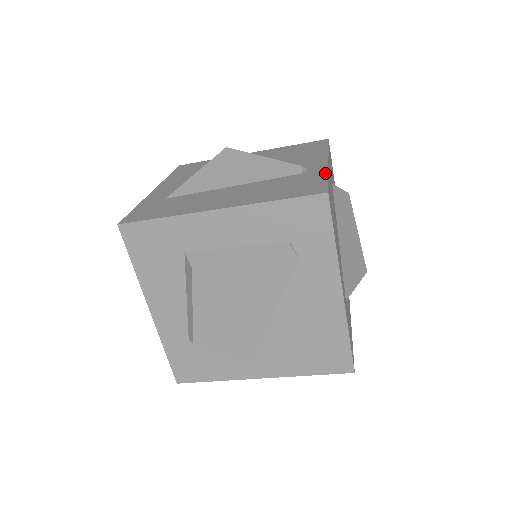
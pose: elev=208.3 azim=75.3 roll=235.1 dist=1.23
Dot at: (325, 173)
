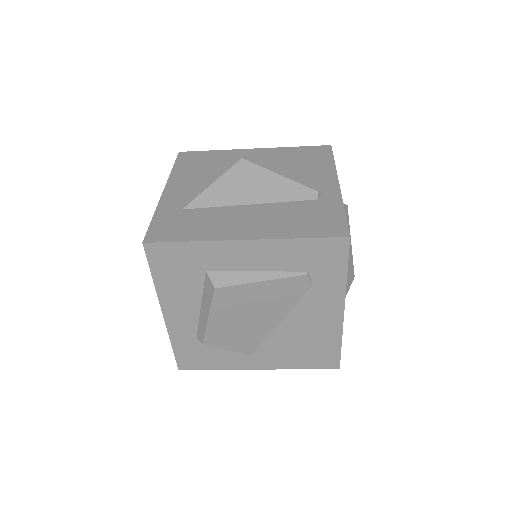
Dot at: (341, 205)
